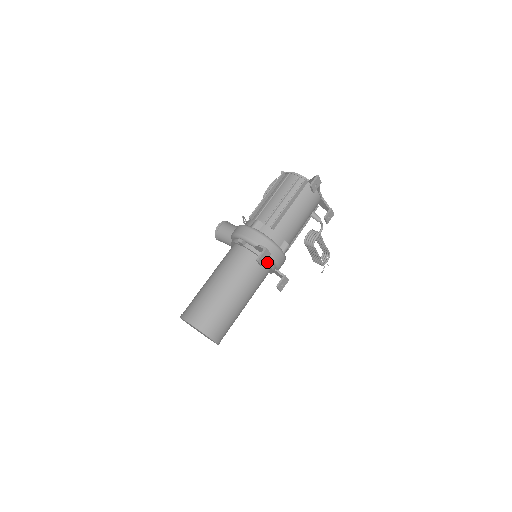
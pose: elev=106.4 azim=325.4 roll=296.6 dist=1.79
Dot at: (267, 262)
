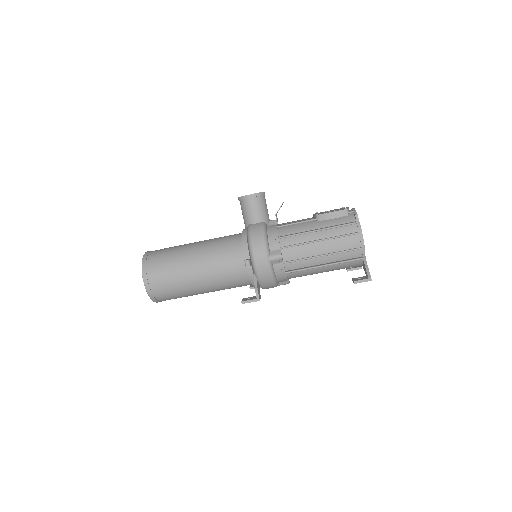
Dot at: occluded
